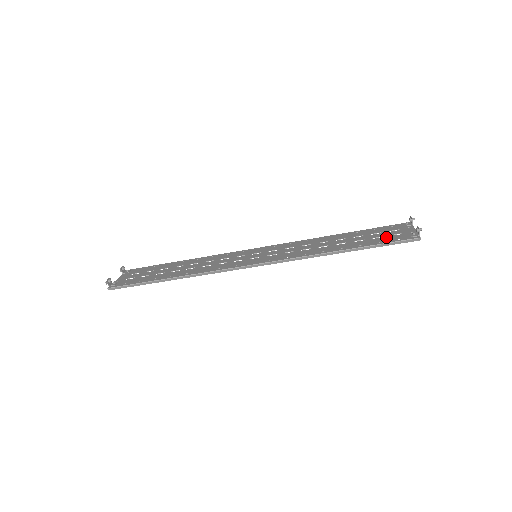
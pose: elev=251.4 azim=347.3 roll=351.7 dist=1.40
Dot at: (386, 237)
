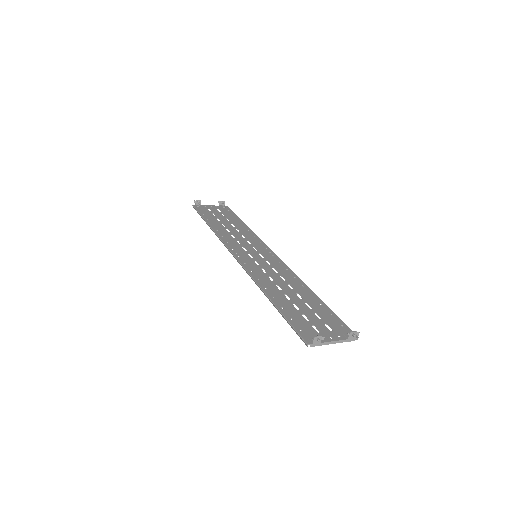
Dot at: (306, 322)
